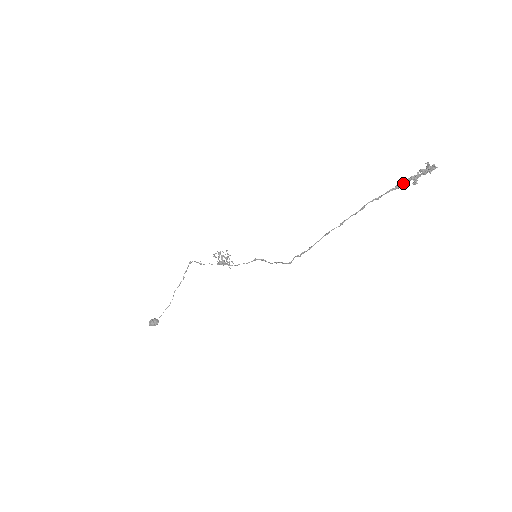
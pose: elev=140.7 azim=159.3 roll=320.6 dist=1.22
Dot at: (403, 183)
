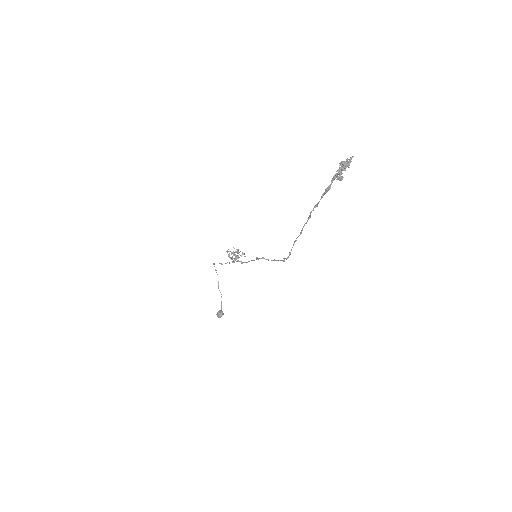
Dot at: (330, 185)
